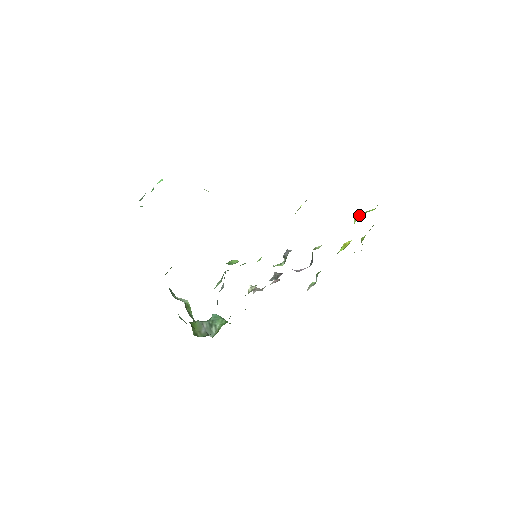
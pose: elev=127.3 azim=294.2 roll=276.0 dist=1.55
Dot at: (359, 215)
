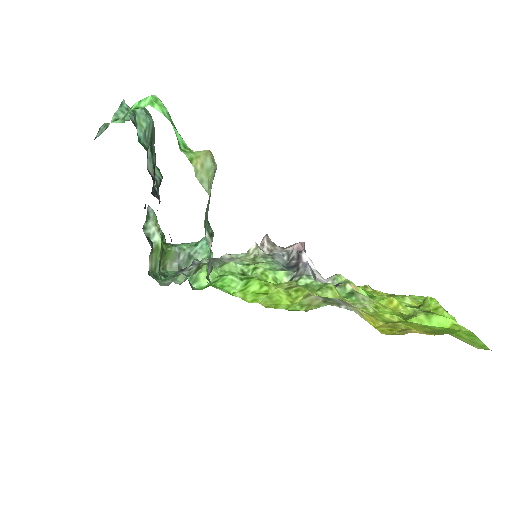
Dot at: (418, 320)
